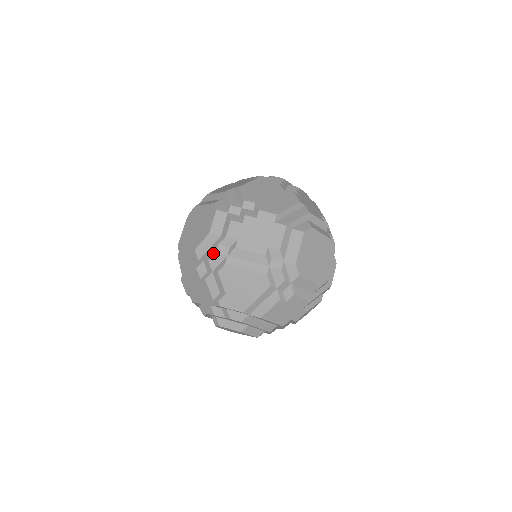
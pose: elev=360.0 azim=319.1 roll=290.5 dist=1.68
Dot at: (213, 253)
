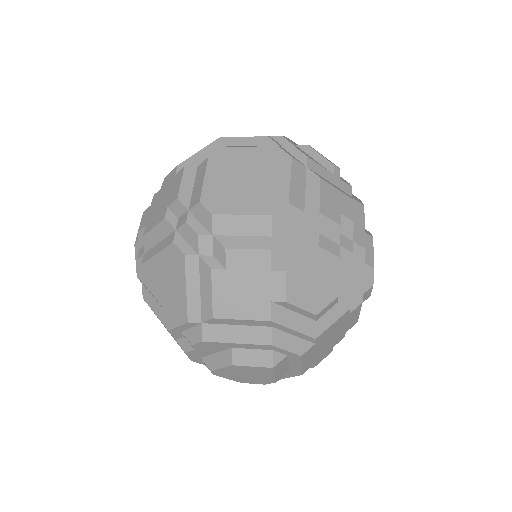
Dot at: (137, 263)
